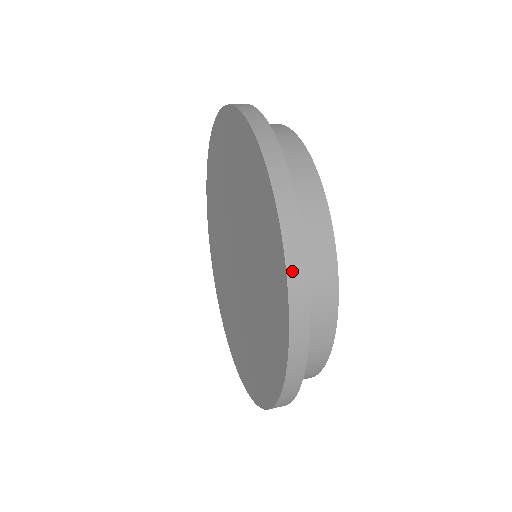
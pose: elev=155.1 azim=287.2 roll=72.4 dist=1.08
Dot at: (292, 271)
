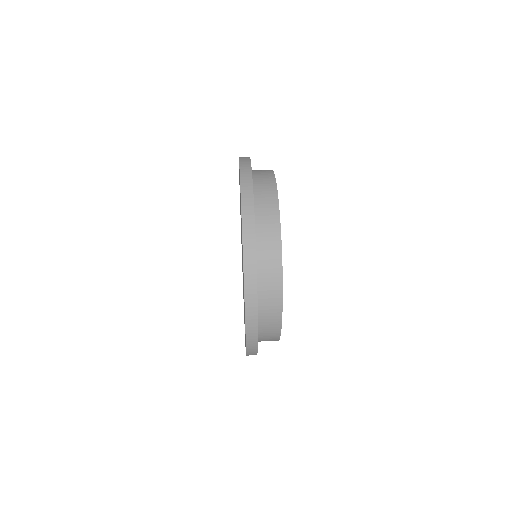
Dot at: (249, 350)
